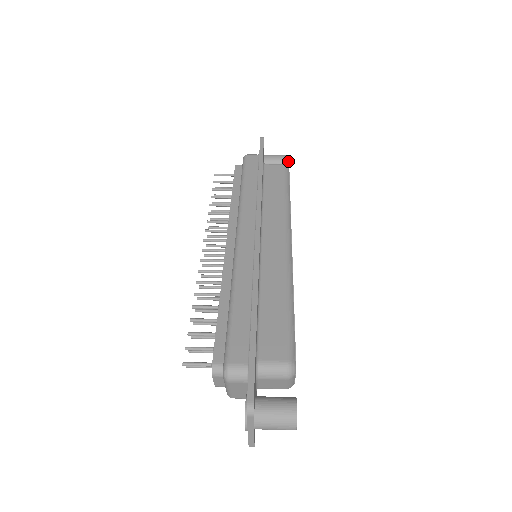
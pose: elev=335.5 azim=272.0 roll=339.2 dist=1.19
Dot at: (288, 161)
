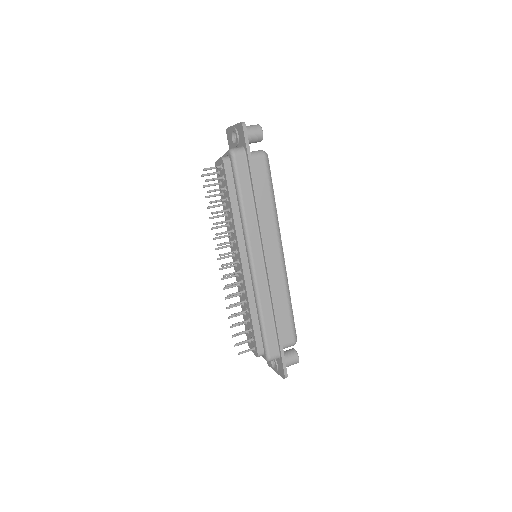
Dot at: occluded
